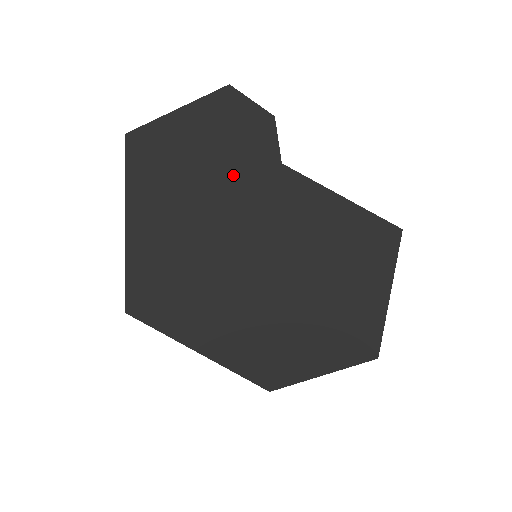
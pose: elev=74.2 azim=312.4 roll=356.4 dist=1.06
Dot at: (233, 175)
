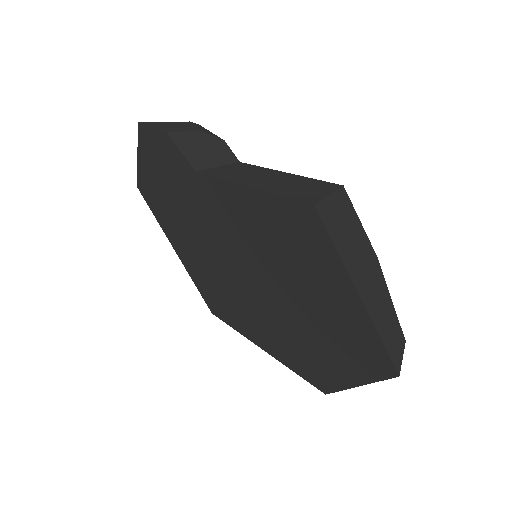
Dot at: (184, 195)
